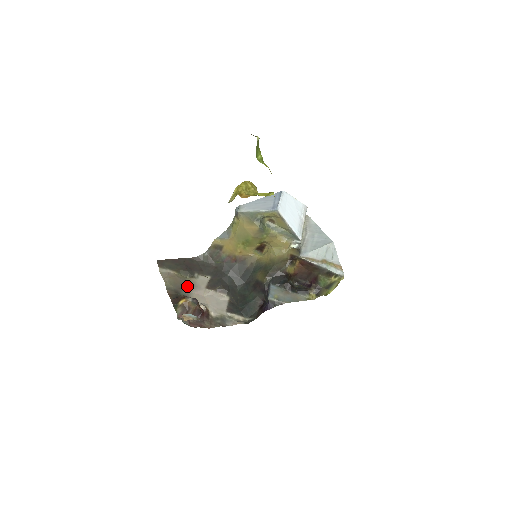
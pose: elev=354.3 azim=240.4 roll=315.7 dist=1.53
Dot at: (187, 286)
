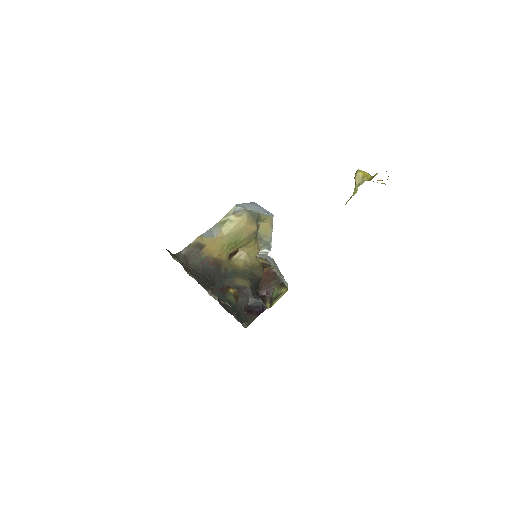
Dot at: occluded
